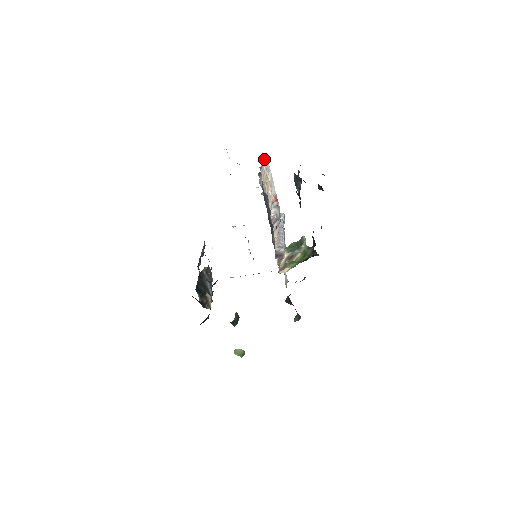
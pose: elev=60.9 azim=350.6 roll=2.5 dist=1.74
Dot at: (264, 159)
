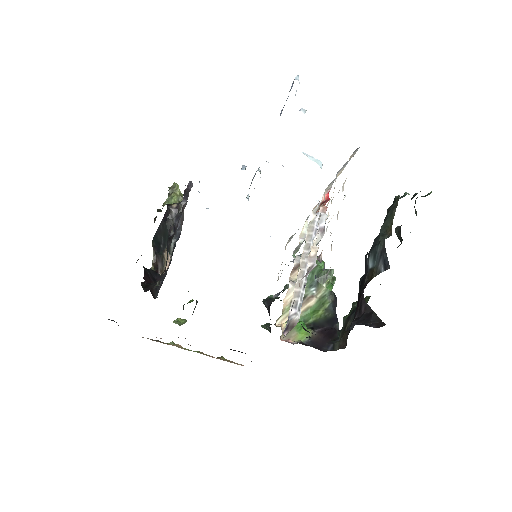
Dot at: (351, 155)
